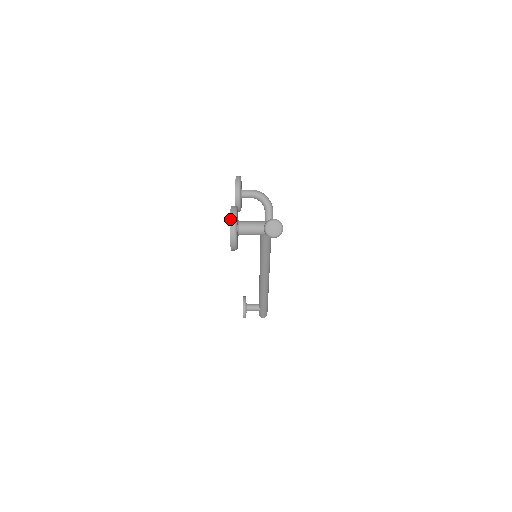
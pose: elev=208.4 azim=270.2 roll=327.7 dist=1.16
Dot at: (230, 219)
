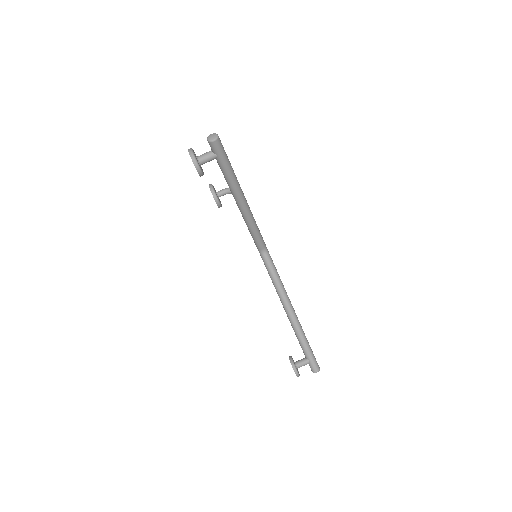
Dot at: (188, 150)
